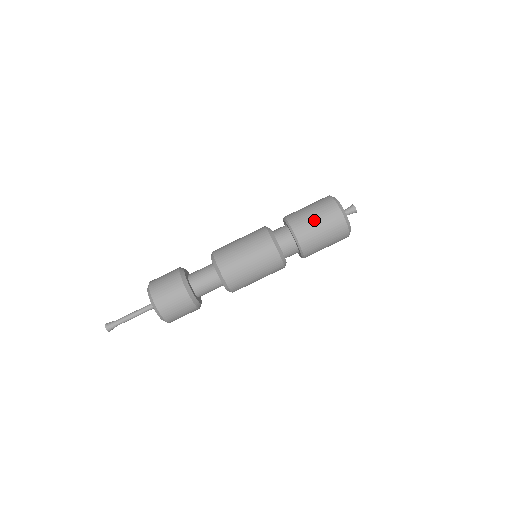
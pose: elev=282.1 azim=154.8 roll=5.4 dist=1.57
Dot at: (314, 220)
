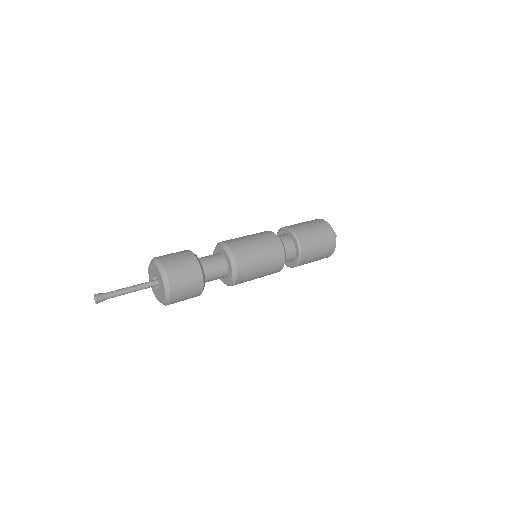
Dot at: (317, 255)
